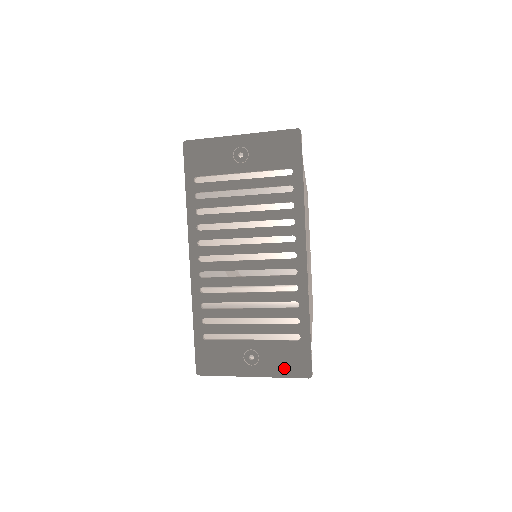
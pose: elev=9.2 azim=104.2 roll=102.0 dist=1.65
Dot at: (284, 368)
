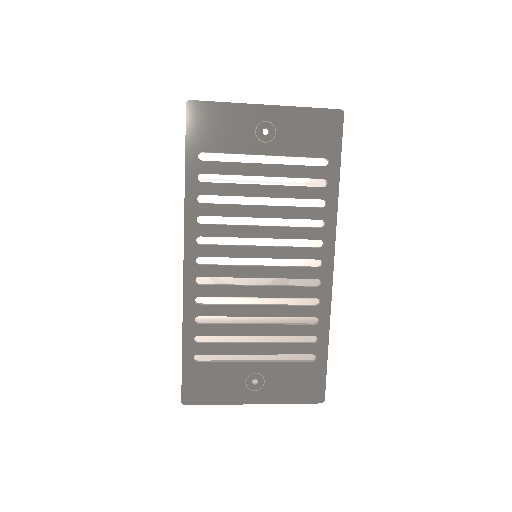
Dot at: (293, 393)
